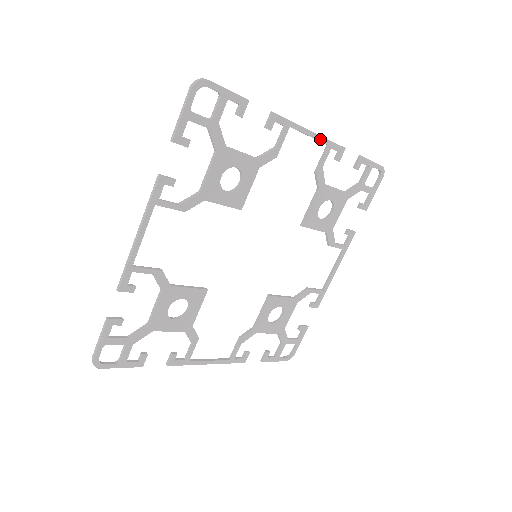
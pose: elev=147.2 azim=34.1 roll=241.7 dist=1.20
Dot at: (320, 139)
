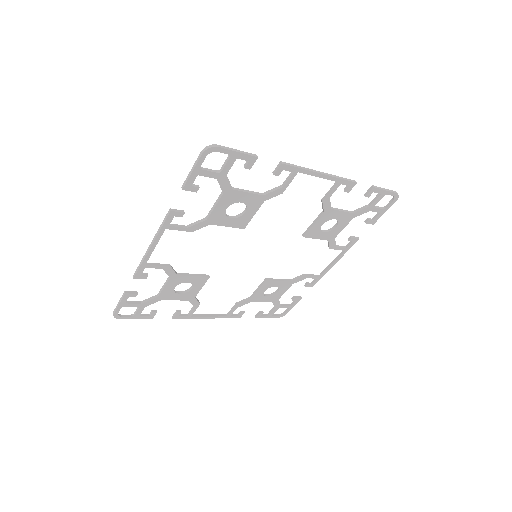
Dot at: (330, 178)
